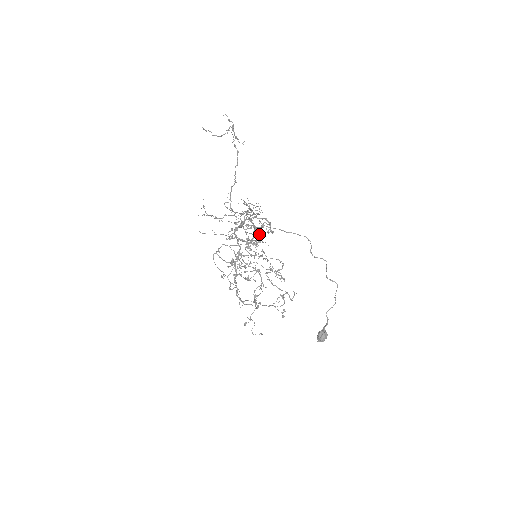
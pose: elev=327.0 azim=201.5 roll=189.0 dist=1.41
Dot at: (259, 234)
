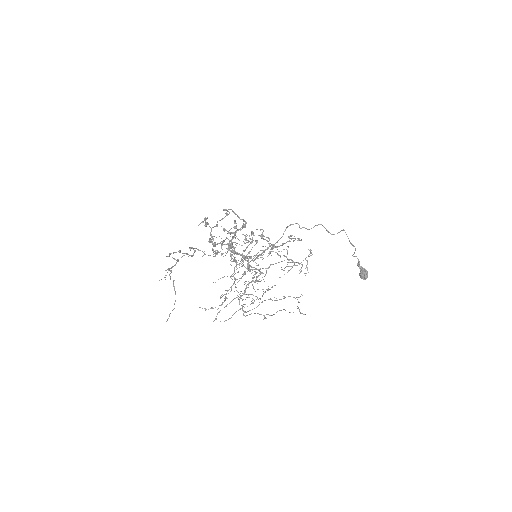
Dot at: (233, 227)
